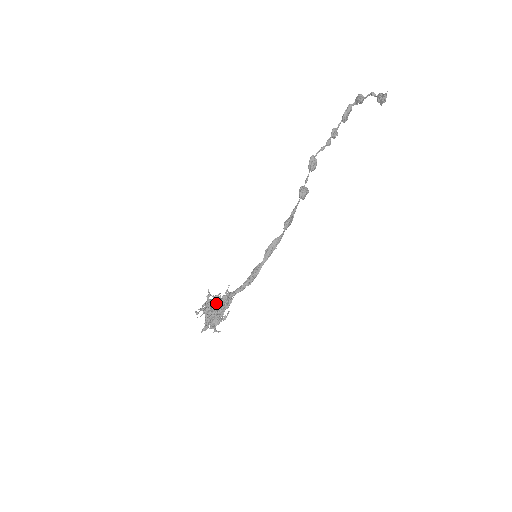
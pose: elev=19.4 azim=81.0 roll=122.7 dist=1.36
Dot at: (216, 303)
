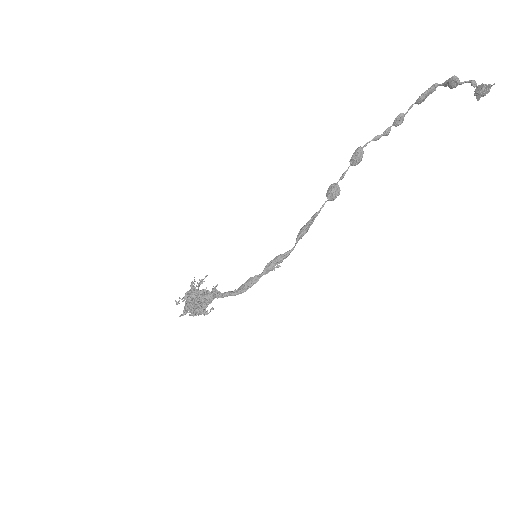
Dot at: (200, 298)
